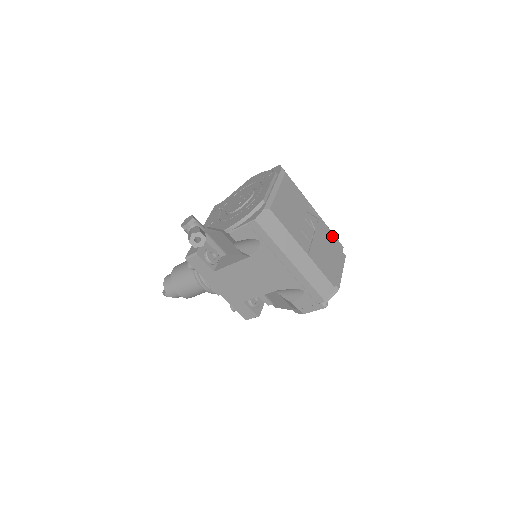
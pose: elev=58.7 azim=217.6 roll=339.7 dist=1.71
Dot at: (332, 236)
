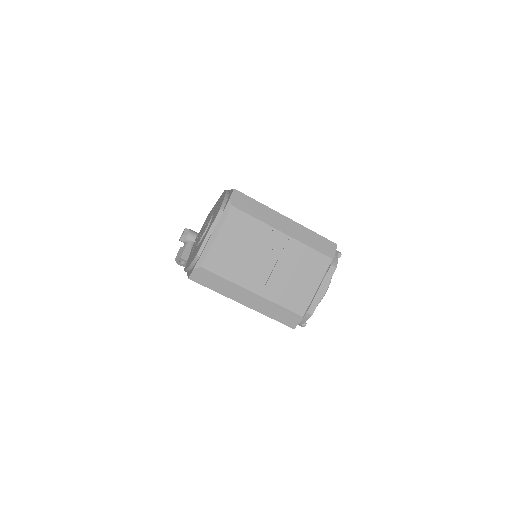
Dot at: (311, 253)
